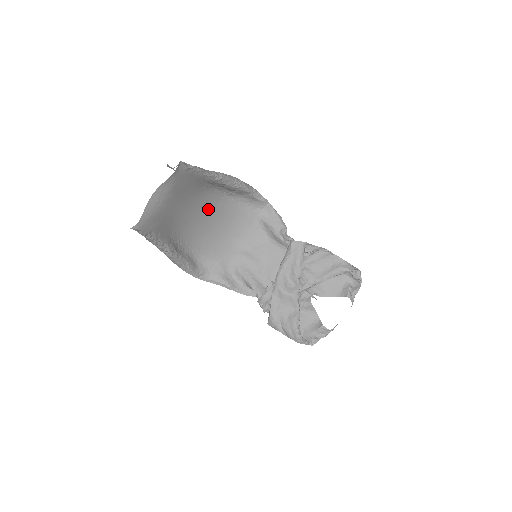
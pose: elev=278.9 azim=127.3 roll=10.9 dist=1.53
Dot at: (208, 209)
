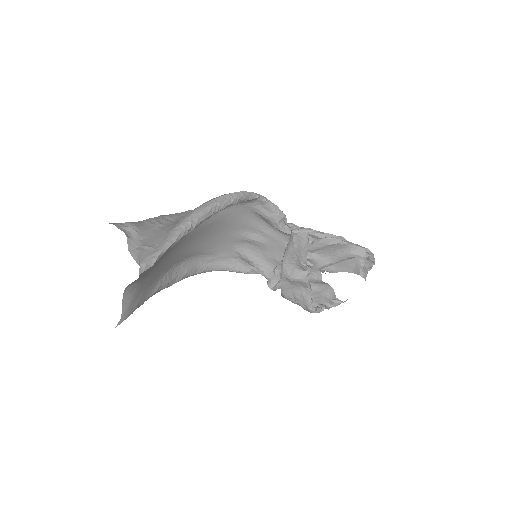
Dot at: (191, 235)
